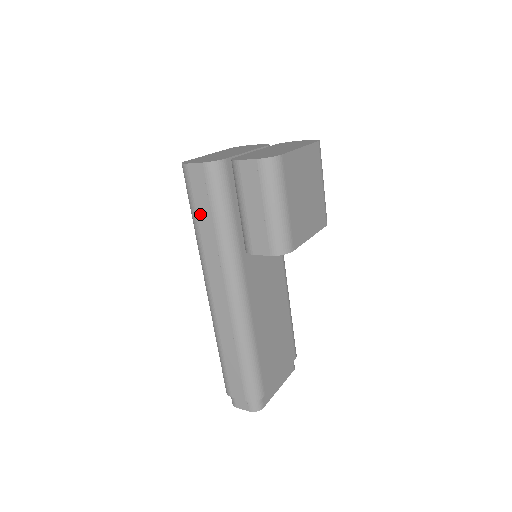
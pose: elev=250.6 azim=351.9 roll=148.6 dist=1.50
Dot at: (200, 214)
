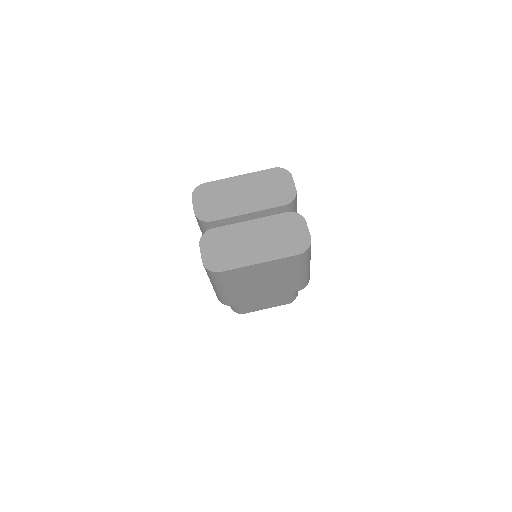
Dot at: occluded
